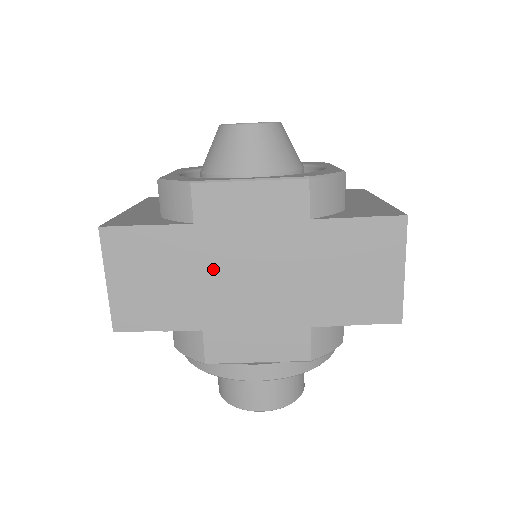
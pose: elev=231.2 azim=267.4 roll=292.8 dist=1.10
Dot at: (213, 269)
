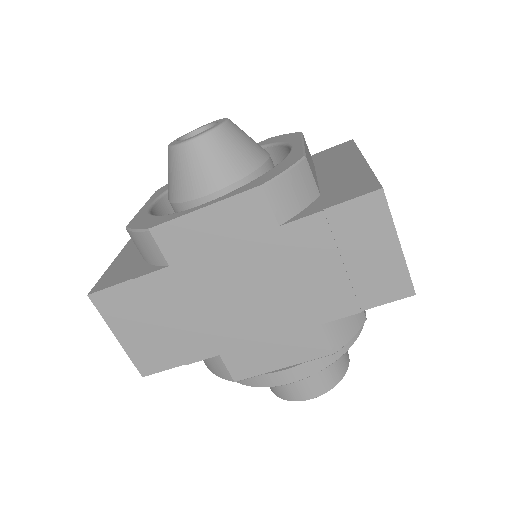
Dot at: (205, 300)
